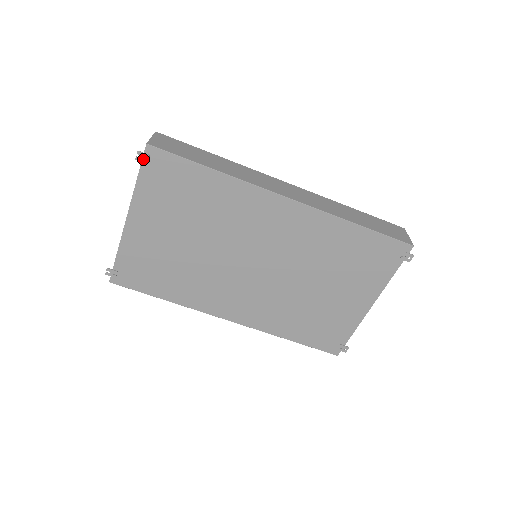
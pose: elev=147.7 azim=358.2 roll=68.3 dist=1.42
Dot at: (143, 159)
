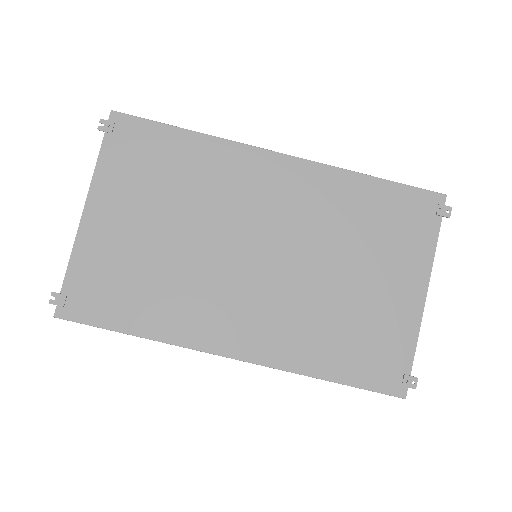
Dot at: (107, 128)
